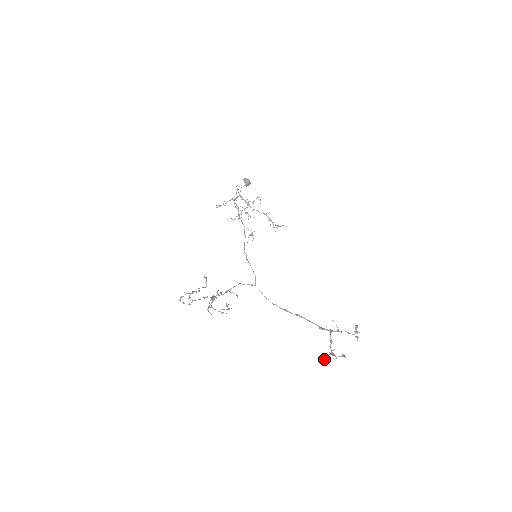
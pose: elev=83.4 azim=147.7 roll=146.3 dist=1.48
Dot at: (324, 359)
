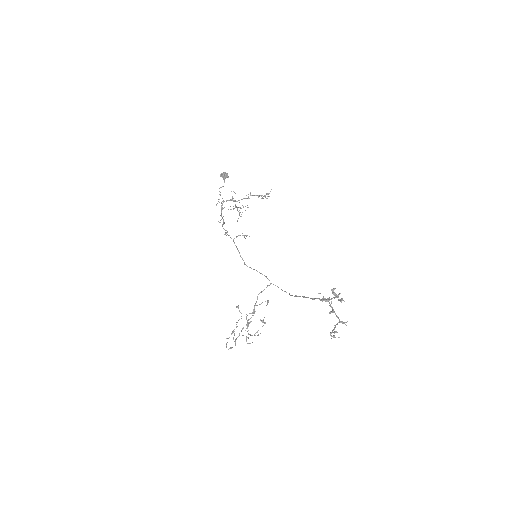
Dot at: (333, 336)
